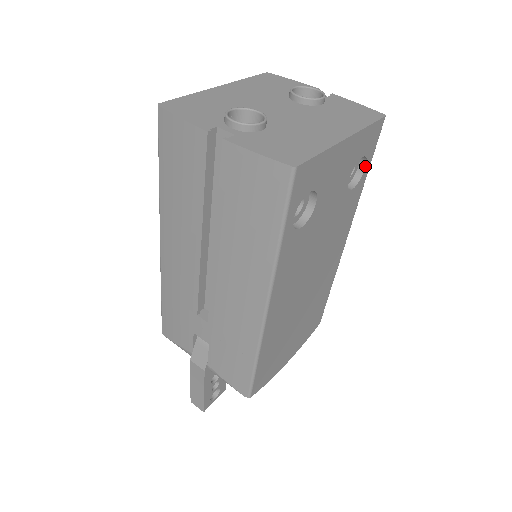
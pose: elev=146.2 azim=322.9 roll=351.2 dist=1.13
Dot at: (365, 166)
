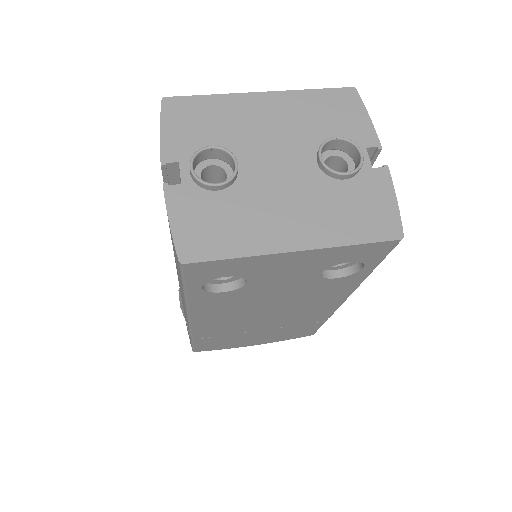
Dot at: (363, 266)
